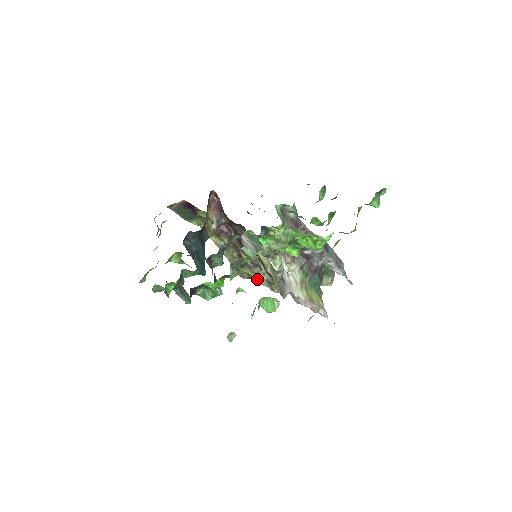
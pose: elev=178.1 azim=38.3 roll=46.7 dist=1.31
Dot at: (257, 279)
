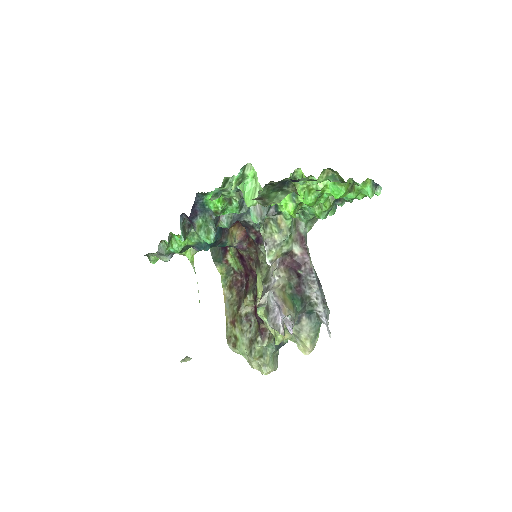
Dot at: (241, 343)
